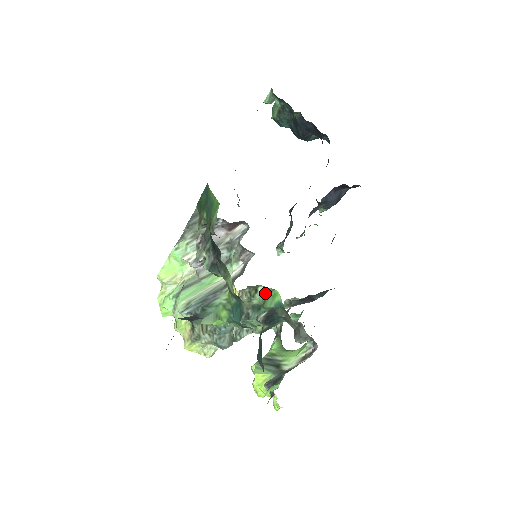
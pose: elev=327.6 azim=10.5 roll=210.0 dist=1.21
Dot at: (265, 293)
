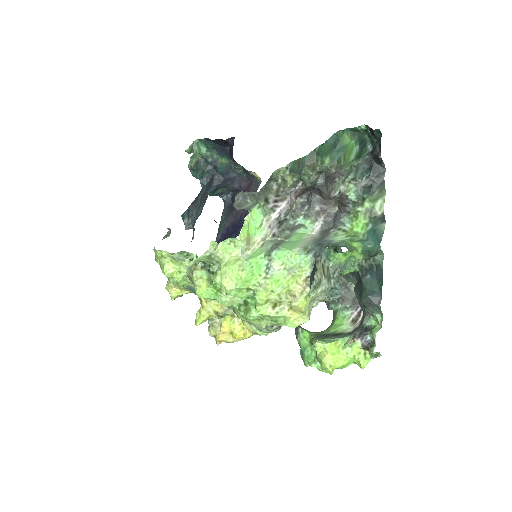
Dot at: occluded
